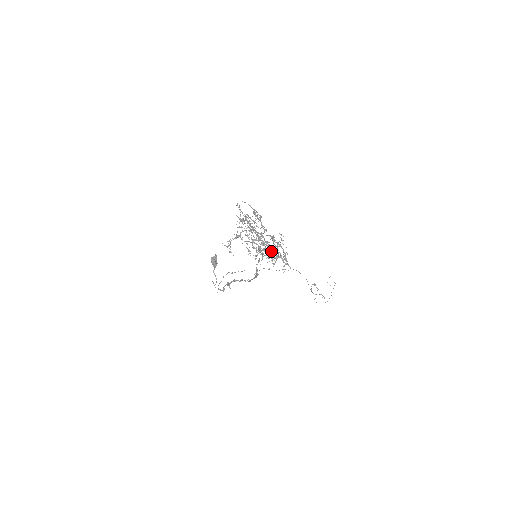
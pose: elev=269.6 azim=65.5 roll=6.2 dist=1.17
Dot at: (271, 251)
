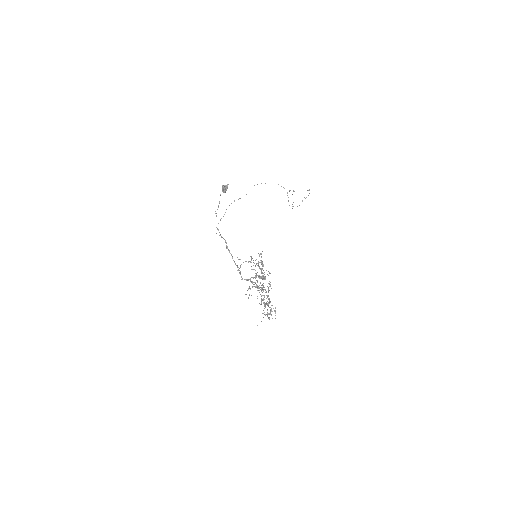
Dot at: occluded
